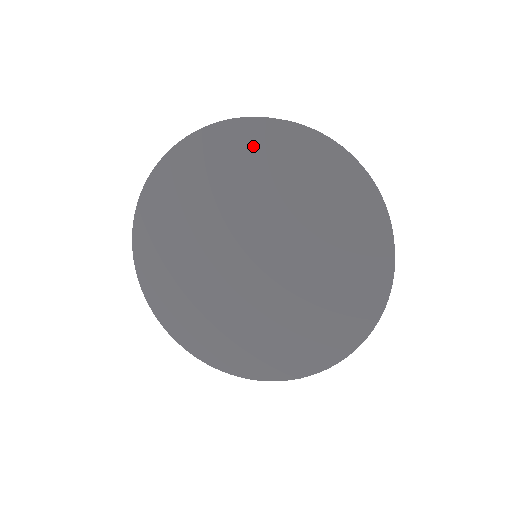
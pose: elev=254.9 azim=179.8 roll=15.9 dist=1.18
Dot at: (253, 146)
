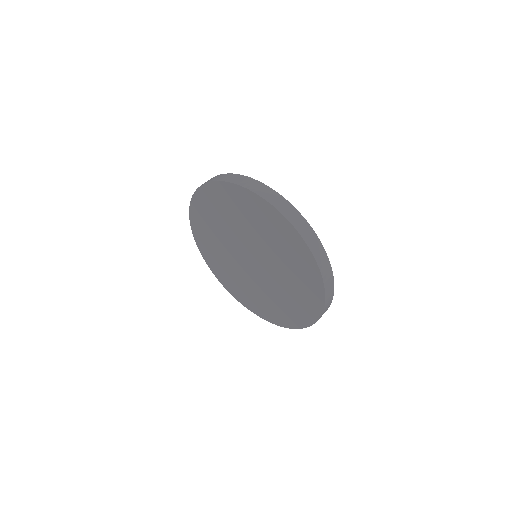
Dot at: (205, 205)
